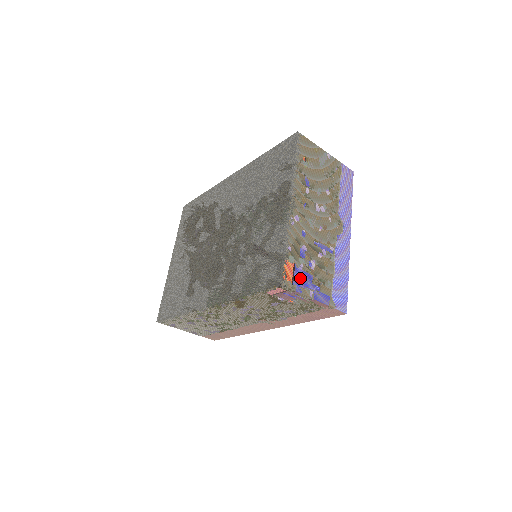
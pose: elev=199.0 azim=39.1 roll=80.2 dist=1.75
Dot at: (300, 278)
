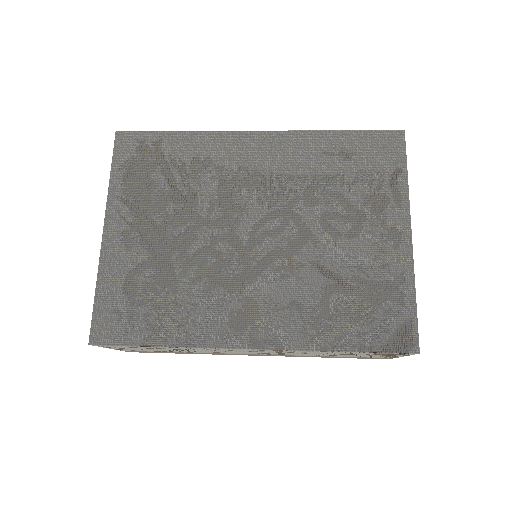
Dot at: occluded
